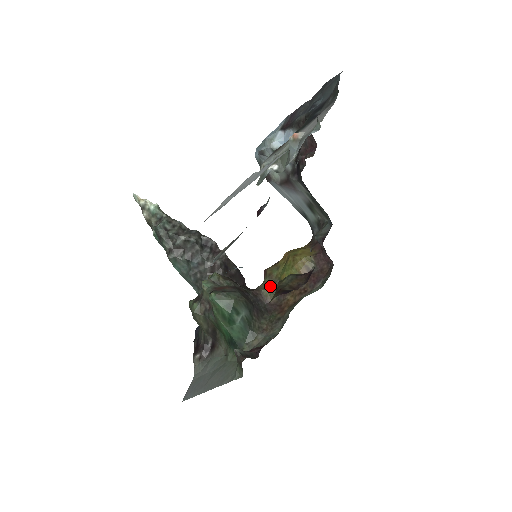
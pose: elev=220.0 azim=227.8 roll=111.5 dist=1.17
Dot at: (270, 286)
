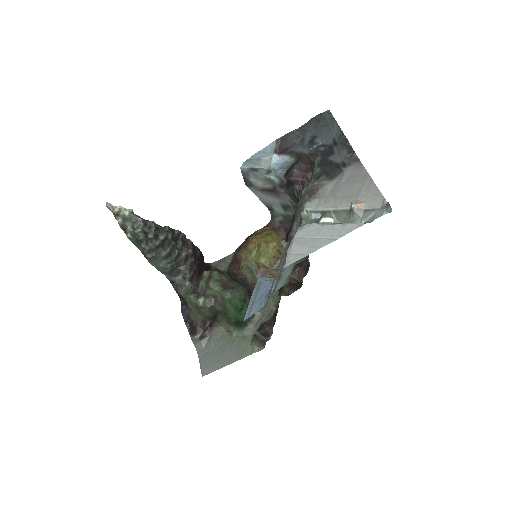
Dot at: (250, 269)
